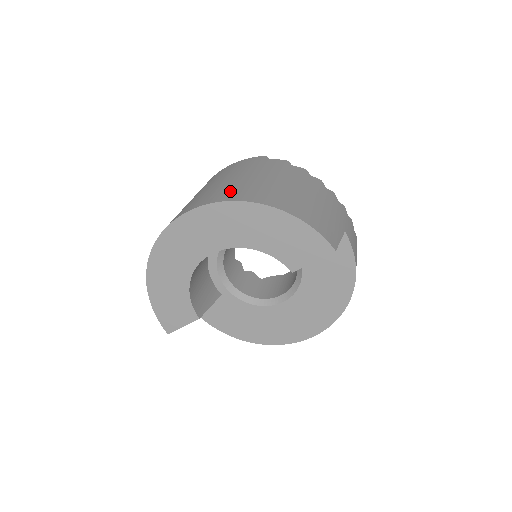
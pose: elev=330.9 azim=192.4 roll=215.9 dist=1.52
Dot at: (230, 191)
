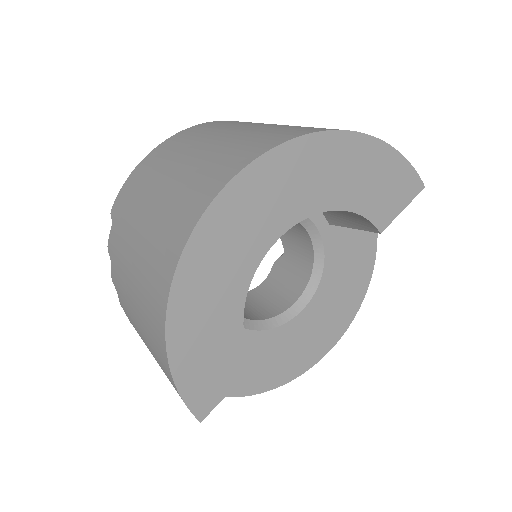
Dot at: (279, 131)
